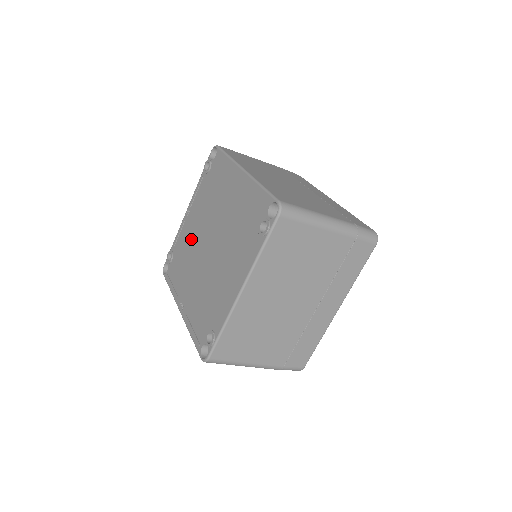
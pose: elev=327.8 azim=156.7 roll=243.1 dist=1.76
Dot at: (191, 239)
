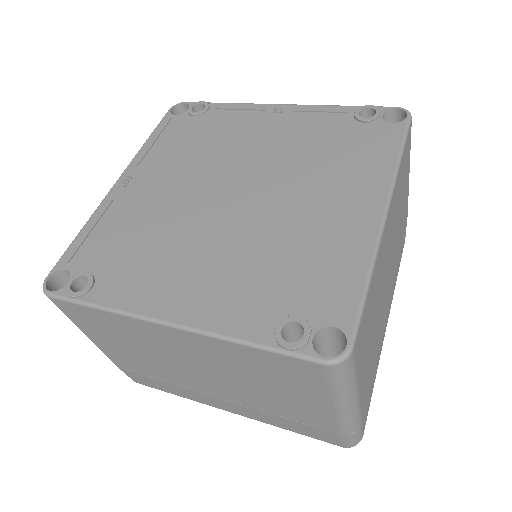
Dot at: (236, 143)
